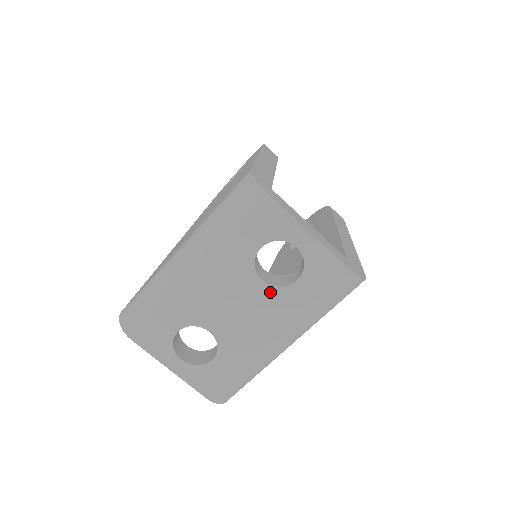
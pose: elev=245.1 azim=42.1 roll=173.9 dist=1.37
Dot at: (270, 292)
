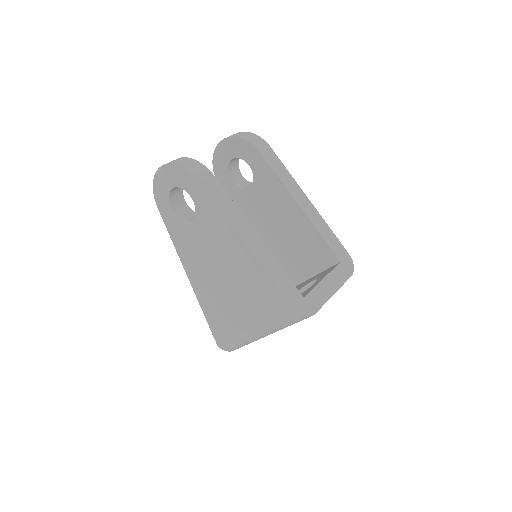
Dot at: occluded
